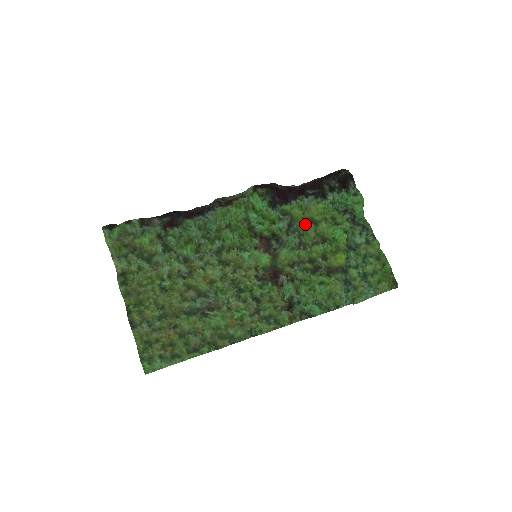
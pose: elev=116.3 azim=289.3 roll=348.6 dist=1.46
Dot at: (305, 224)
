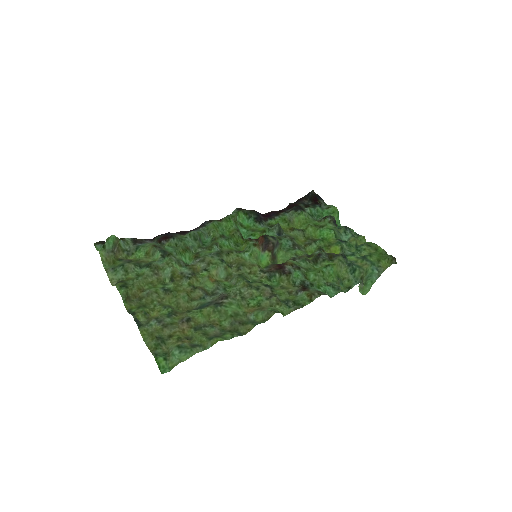
Dot at: (293, 231)
